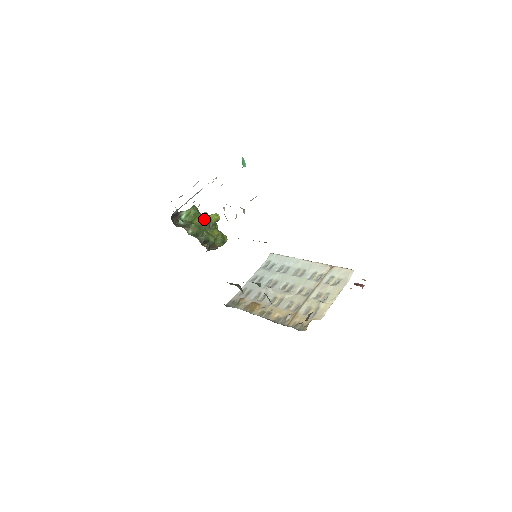
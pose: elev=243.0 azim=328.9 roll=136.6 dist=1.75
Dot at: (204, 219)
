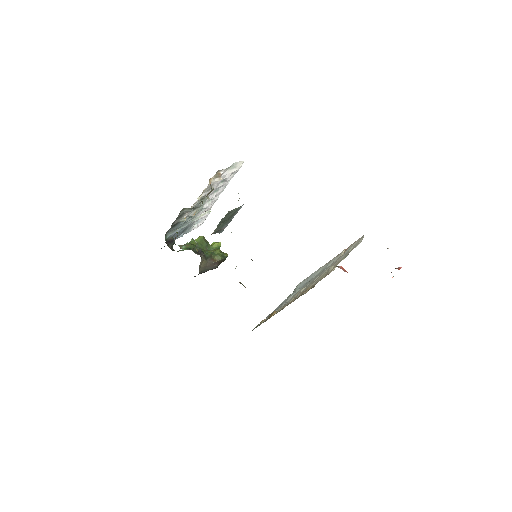
Dot at: (200, 241)
